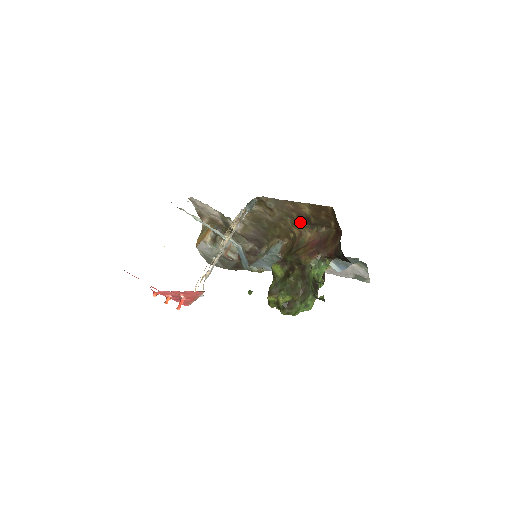
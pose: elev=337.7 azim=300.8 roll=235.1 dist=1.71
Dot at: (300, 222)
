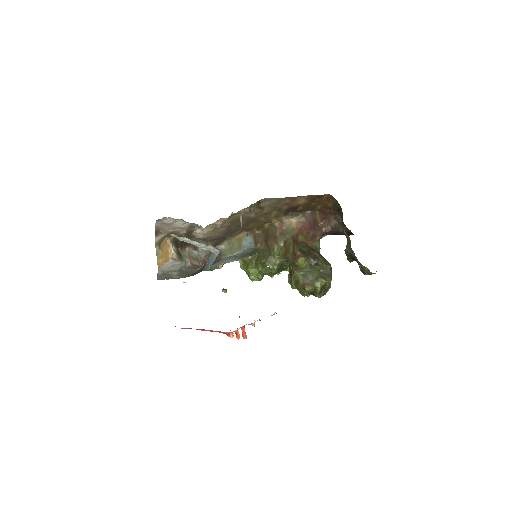
Dot at: (285, 212)
